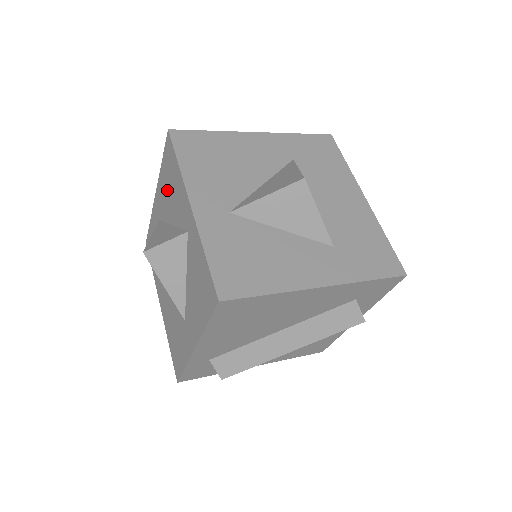
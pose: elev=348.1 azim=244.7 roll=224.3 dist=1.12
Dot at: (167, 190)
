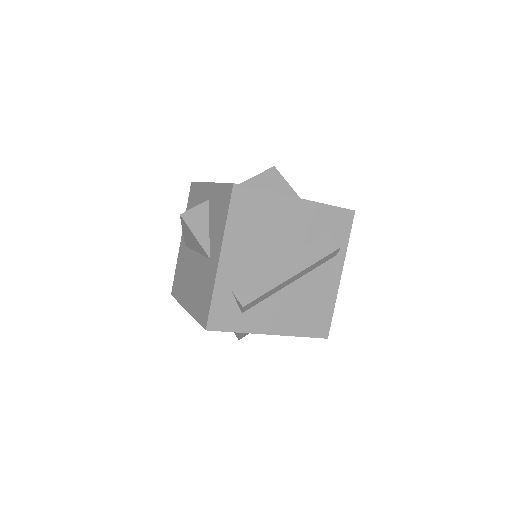
Dot at: occluded
